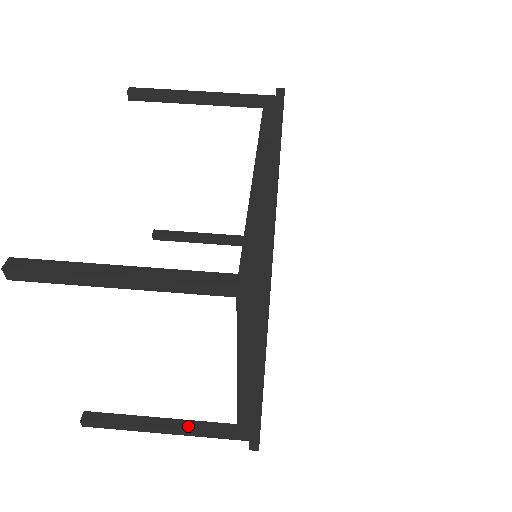
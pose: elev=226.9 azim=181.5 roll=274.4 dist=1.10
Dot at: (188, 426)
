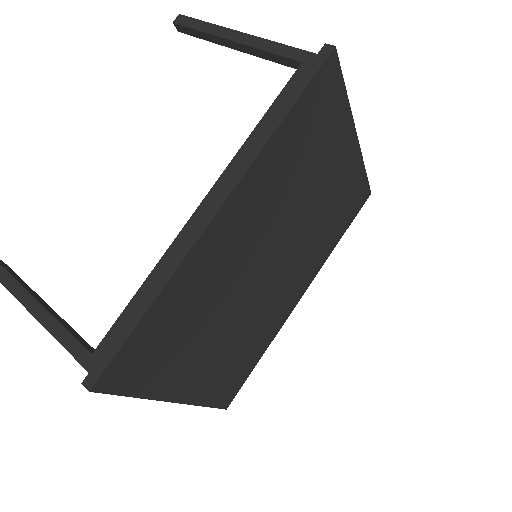
Dot at: occluded
